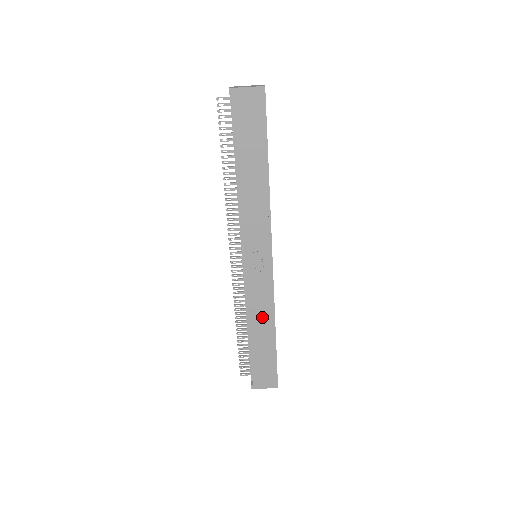
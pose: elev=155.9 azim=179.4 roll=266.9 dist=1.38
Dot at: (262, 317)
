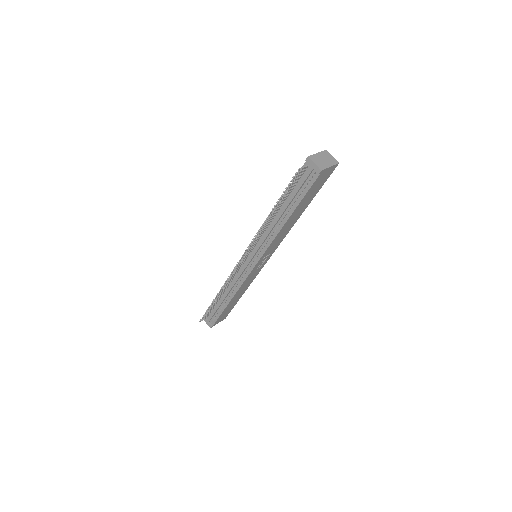
Dot at: (243, 289)
